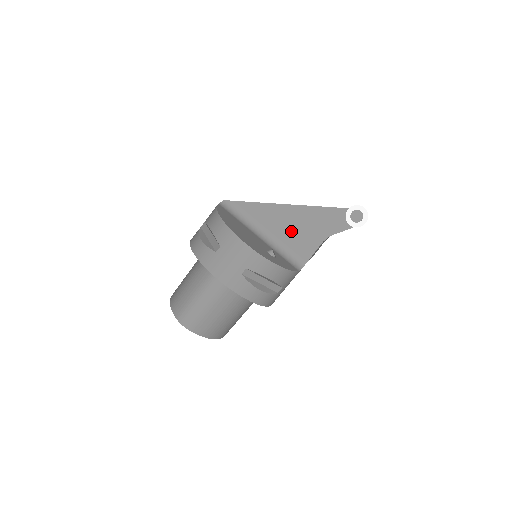
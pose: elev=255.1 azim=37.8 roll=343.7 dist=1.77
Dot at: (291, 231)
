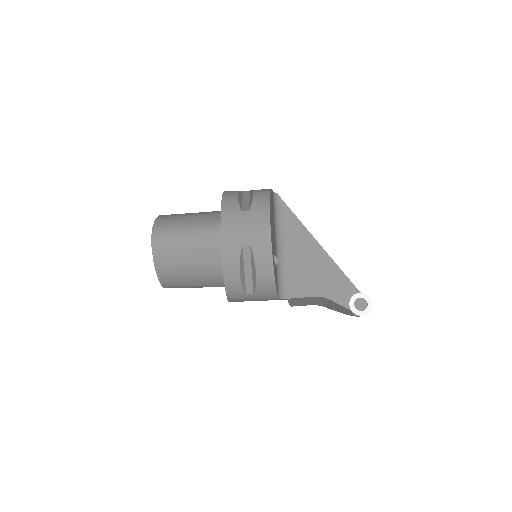
Dot at: (302, 265)
